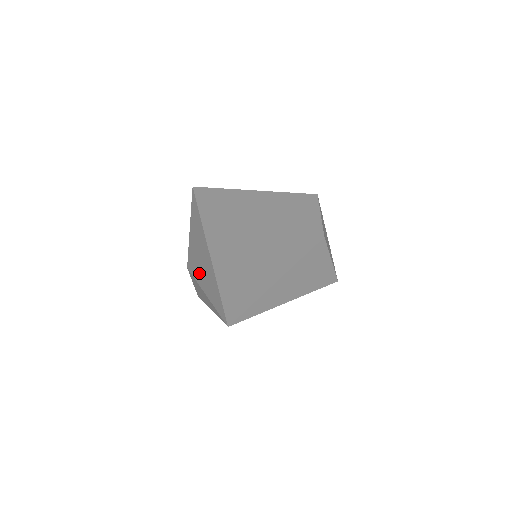
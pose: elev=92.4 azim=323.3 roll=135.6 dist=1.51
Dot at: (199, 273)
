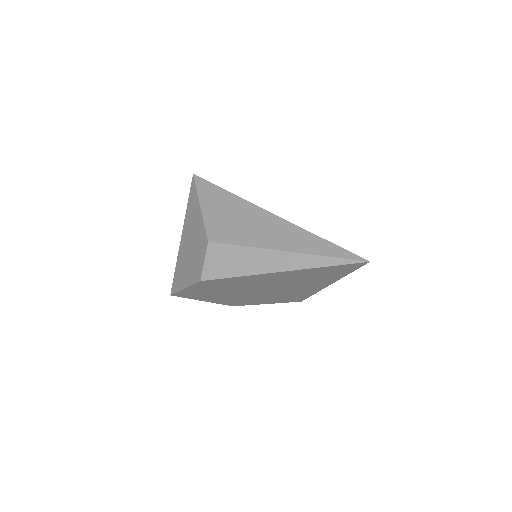
Dot at: (258, 238)
